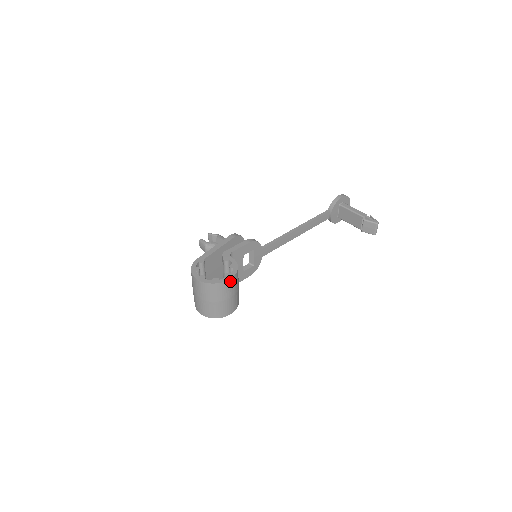
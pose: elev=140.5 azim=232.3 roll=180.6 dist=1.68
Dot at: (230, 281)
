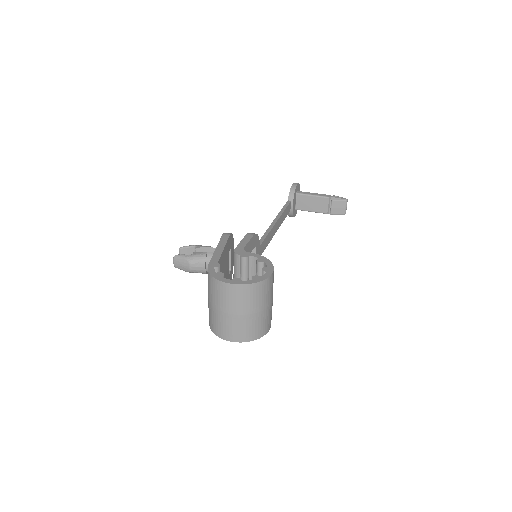
Dot at: (272, 276)
